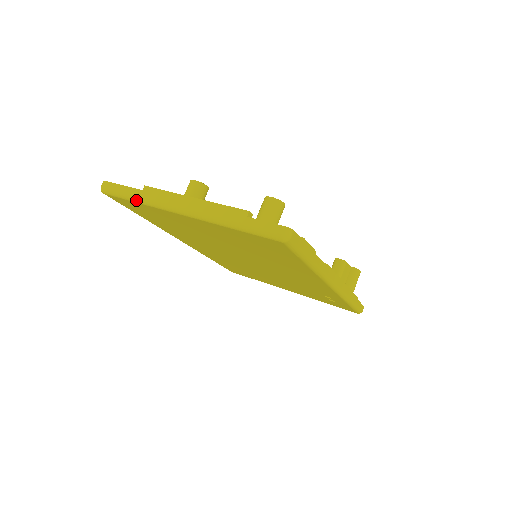
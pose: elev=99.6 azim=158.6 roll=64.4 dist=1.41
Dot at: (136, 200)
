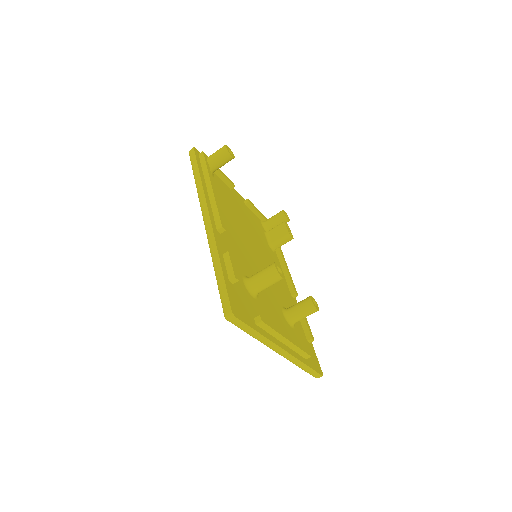
Dot at: occluded
